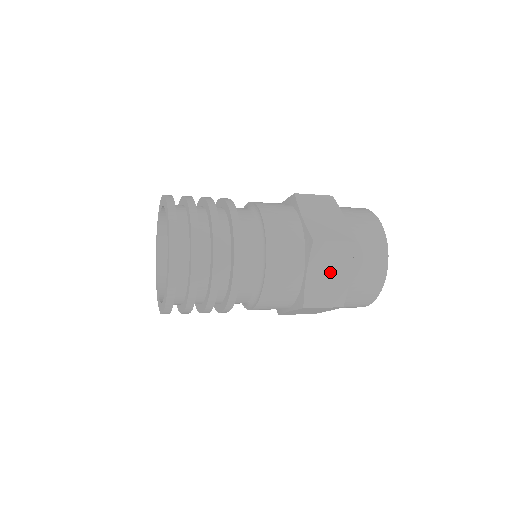
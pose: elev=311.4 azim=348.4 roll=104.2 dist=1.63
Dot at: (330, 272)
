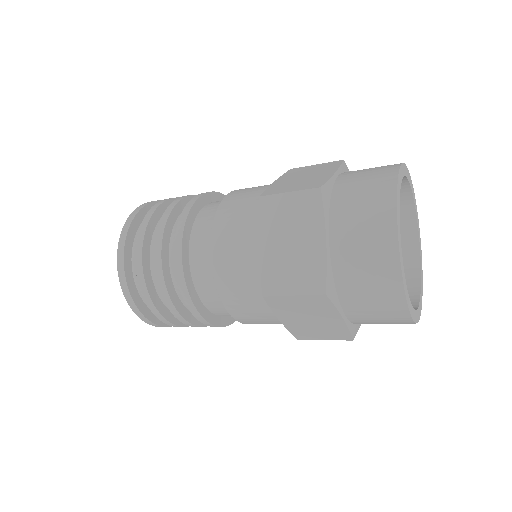
Dot at: (310, 317)
